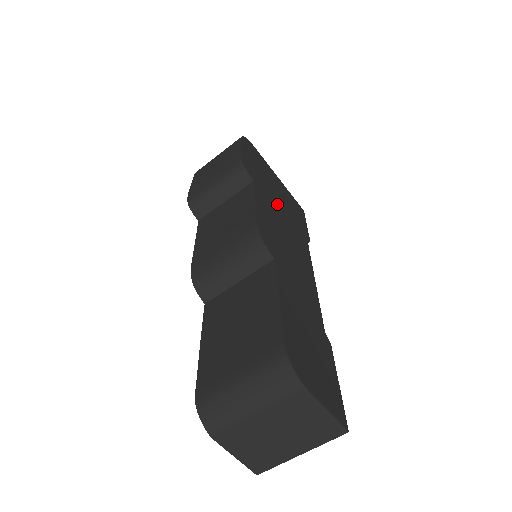
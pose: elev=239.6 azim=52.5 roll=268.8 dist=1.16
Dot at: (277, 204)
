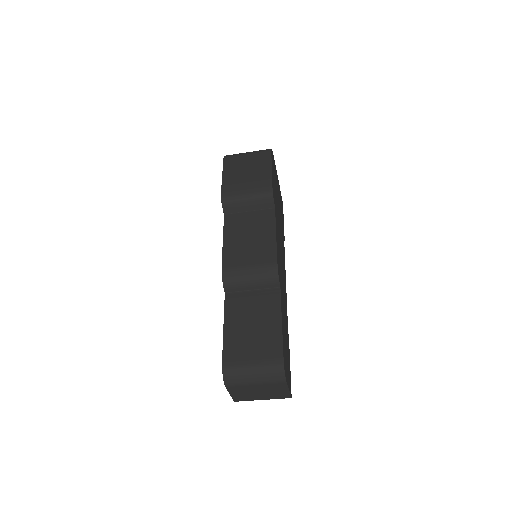
Dot at: (279, 219)
